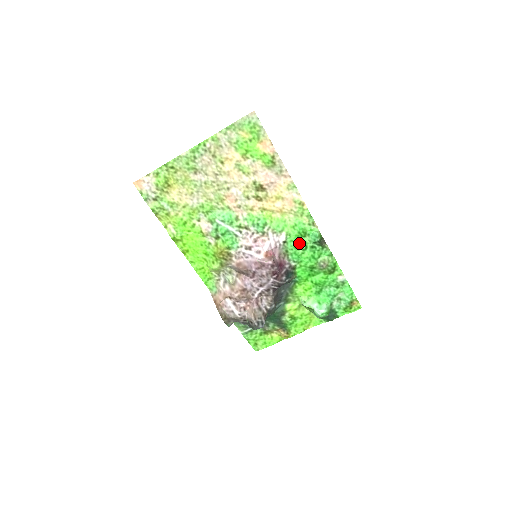
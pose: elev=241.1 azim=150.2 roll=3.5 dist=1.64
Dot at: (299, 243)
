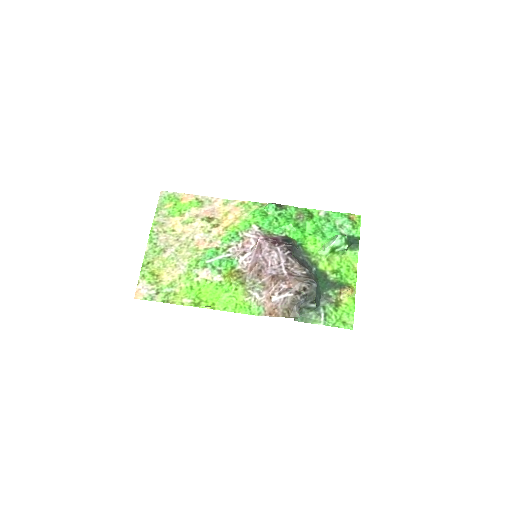
Dot at: (269, 221)
